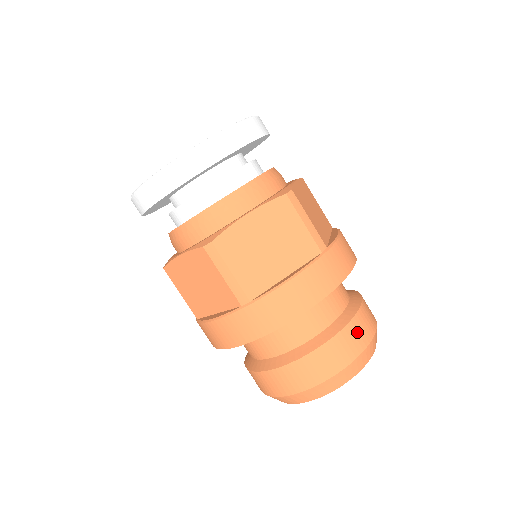
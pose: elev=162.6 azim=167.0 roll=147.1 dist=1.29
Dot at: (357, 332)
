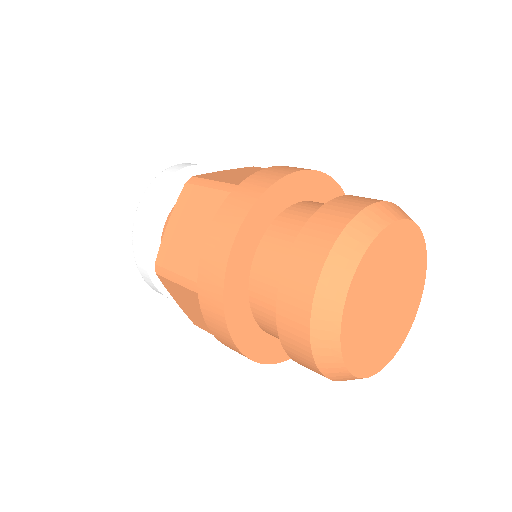
Dot at: (321, 225)
